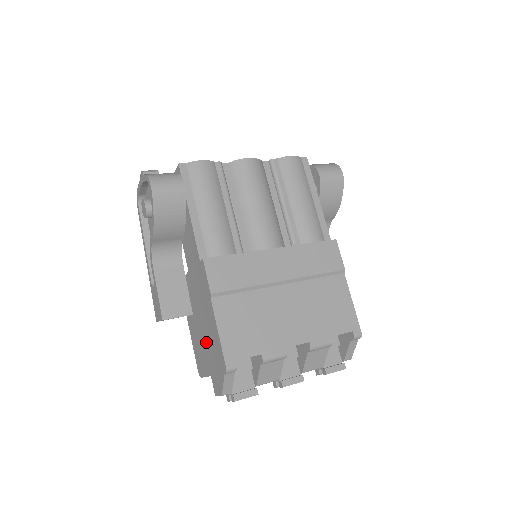
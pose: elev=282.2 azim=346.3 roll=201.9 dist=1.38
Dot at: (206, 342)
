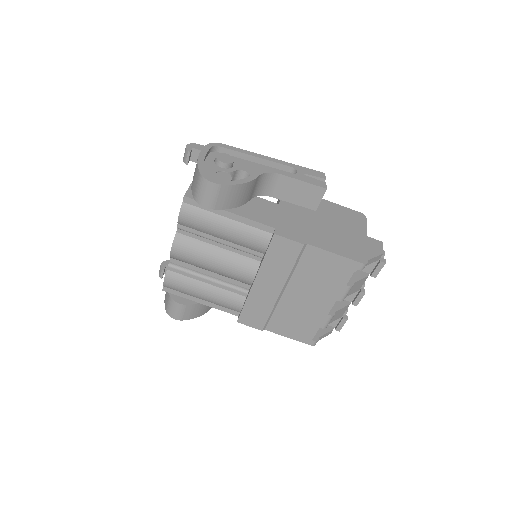
Dot at: occluded
